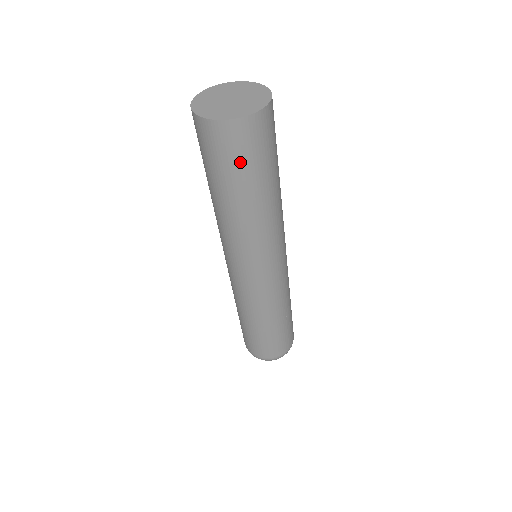
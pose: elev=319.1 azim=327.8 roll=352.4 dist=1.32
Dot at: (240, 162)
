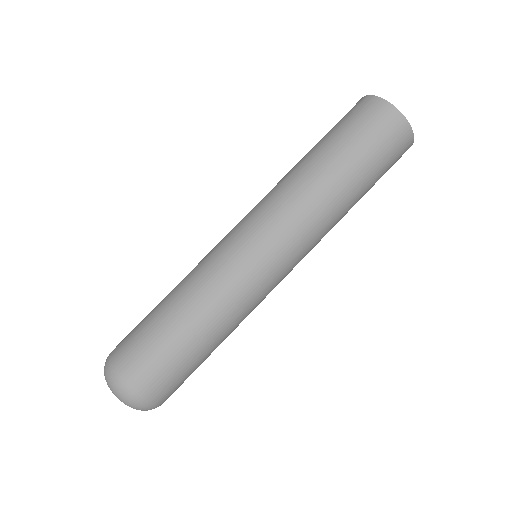
Dot at: (372, 142)
